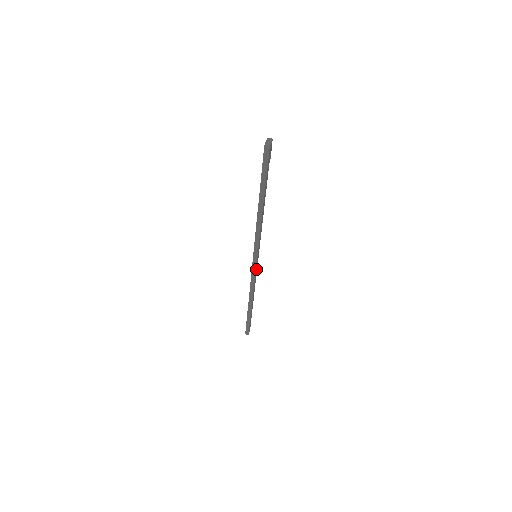
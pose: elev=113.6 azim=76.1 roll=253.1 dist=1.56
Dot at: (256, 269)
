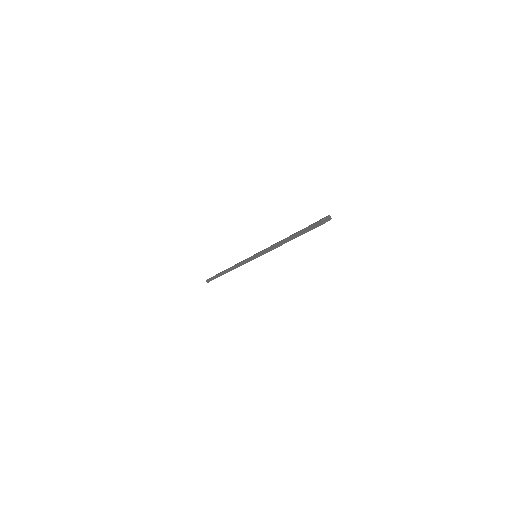
Dot at: occluded
